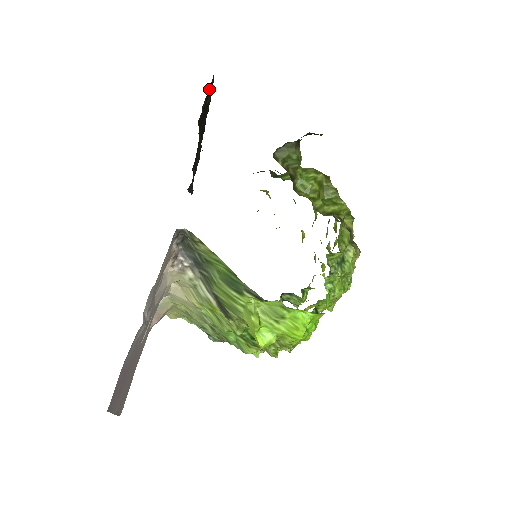
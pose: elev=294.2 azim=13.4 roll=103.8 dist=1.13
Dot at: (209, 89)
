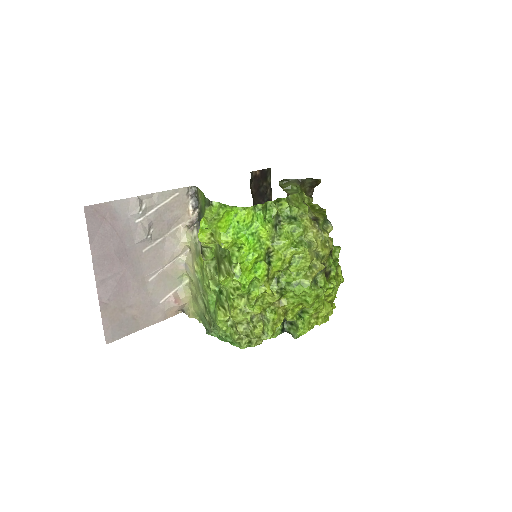
Dot at: (264, 173)
